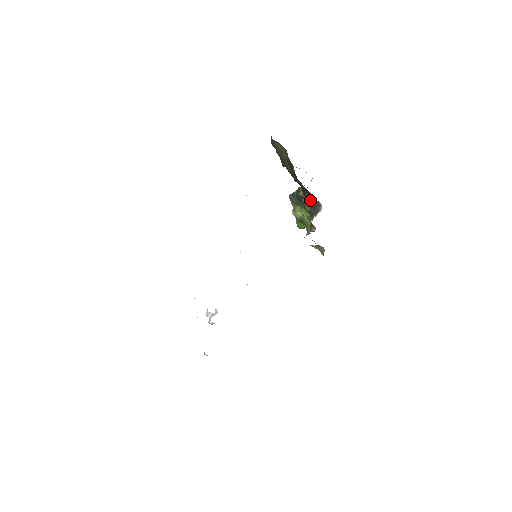
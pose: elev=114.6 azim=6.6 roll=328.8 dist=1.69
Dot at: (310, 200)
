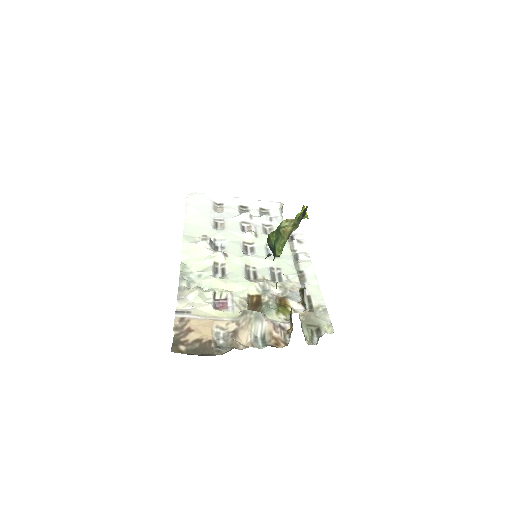
Dot at: occluded
